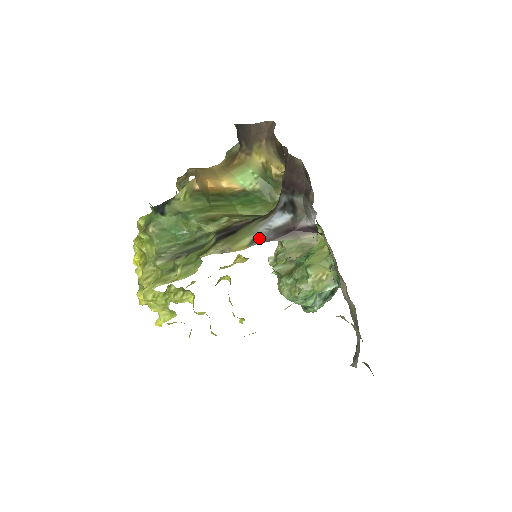
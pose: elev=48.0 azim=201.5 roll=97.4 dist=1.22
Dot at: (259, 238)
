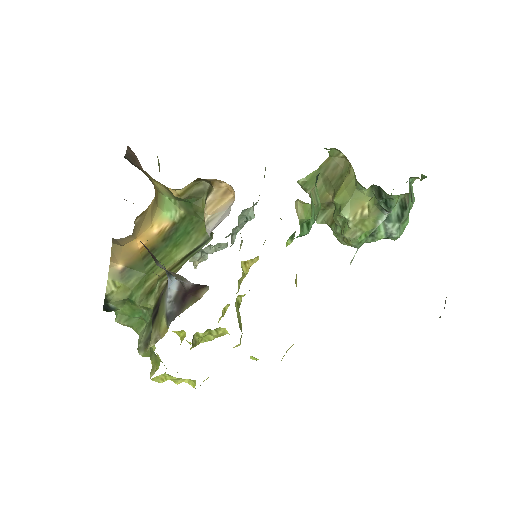
Dot at: (168, 317)
